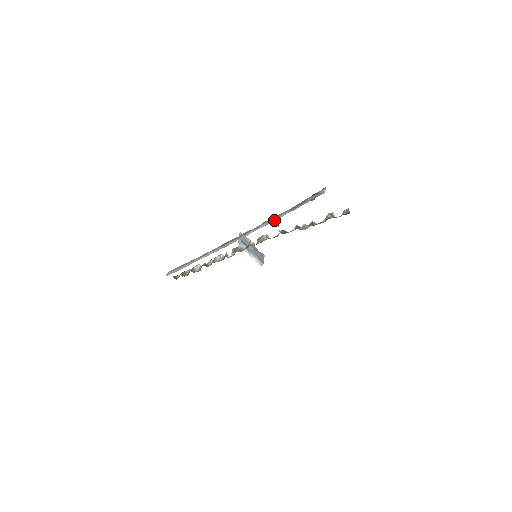
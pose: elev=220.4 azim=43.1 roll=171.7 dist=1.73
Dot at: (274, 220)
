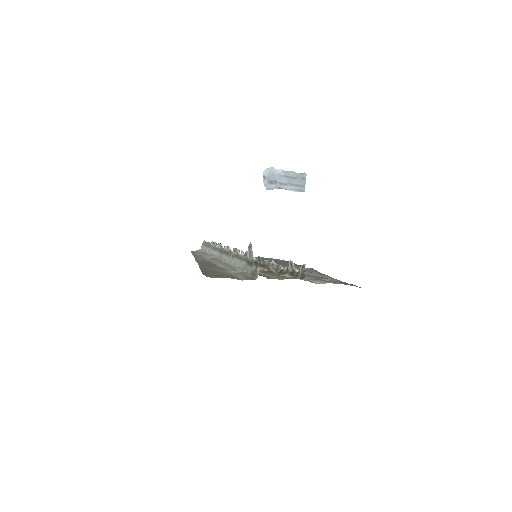
Dot at: (238, 266)
